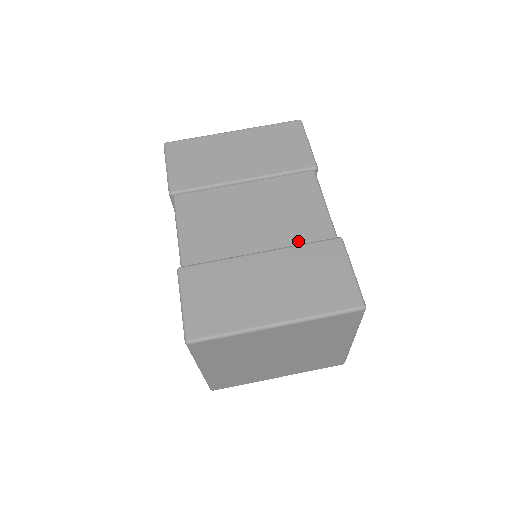
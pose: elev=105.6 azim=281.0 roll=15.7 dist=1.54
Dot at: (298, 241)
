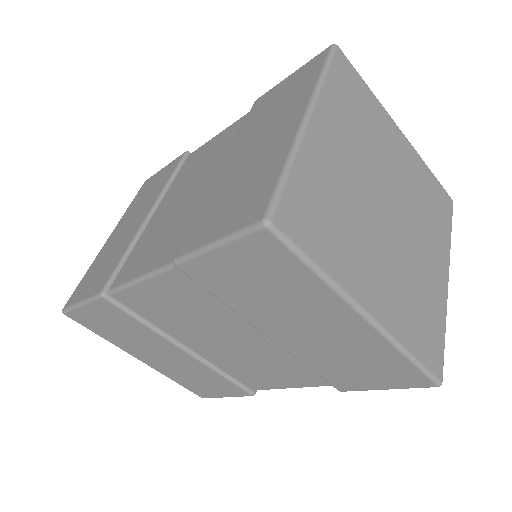
Dot at: (226, 370)
